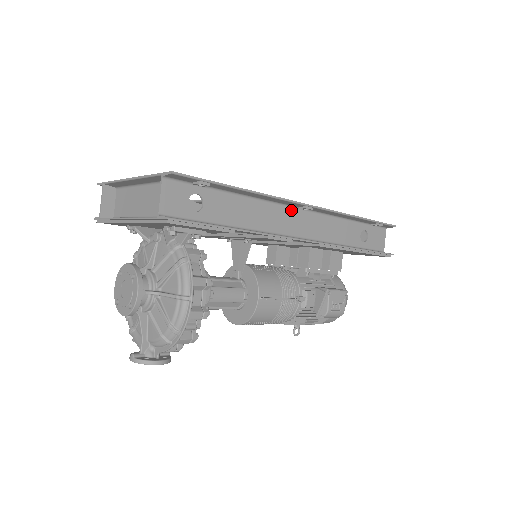
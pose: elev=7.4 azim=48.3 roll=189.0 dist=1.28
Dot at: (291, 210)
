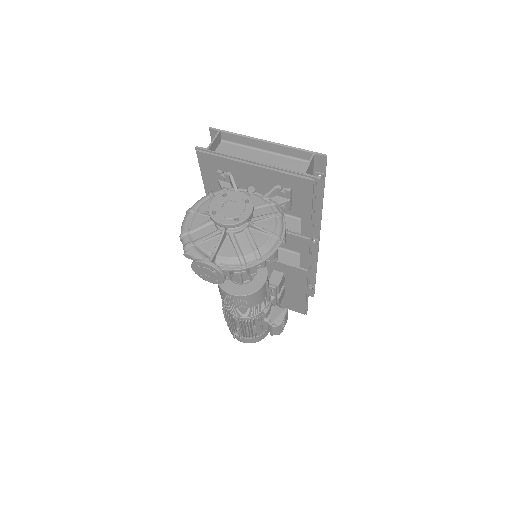
Dot at: occluded
